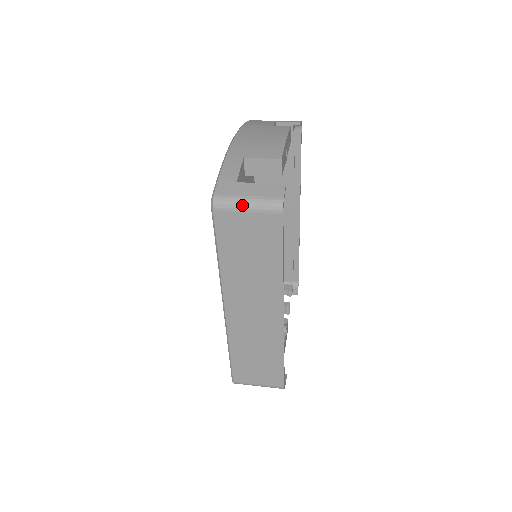
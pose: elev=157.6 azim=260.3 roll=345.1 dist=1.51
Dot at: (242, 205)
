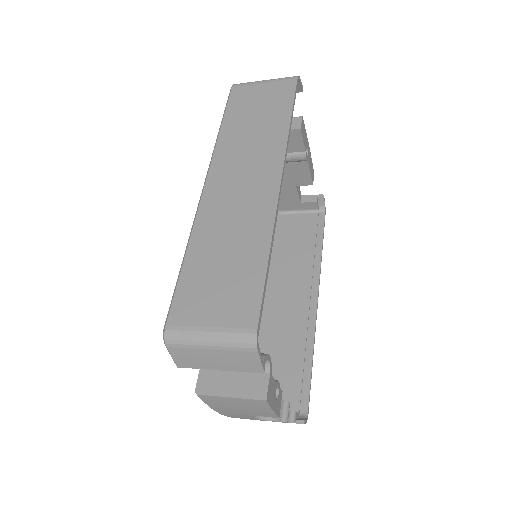
Dot at: (260, 81)
